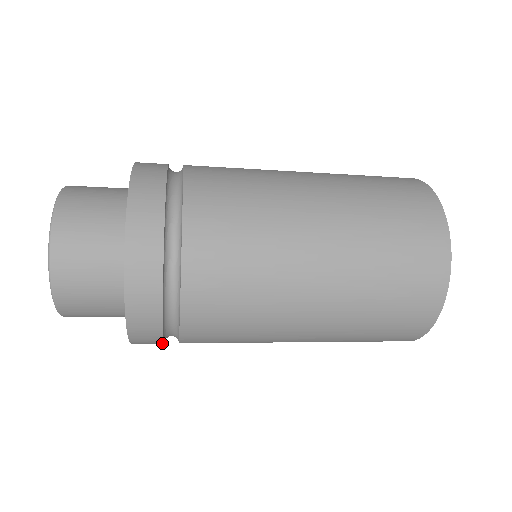
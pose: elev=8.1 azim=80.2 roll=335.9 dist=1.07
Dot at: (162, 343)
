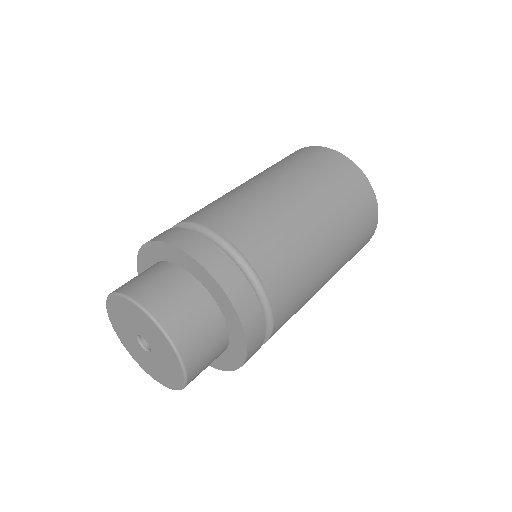
Dot at: occluded
